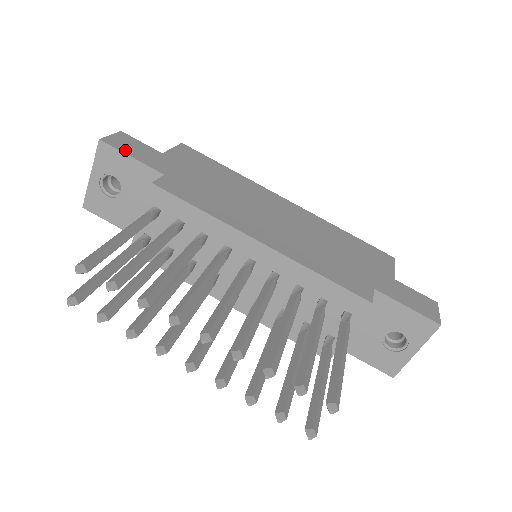
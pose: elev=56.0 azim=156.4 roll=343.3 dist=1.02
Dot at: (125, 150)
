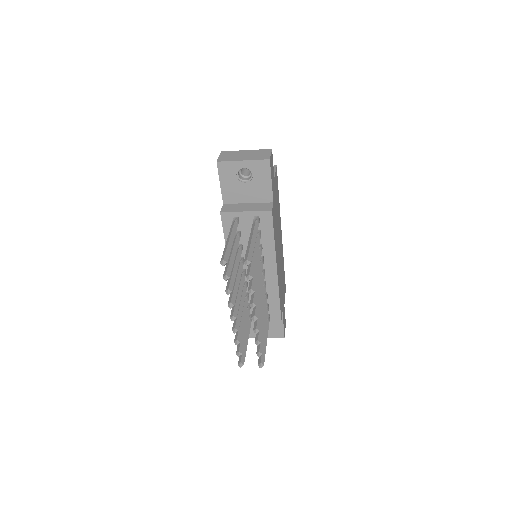
Dot at: occluded
